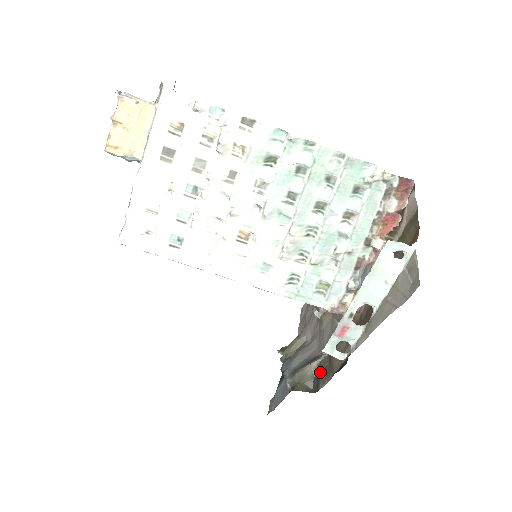
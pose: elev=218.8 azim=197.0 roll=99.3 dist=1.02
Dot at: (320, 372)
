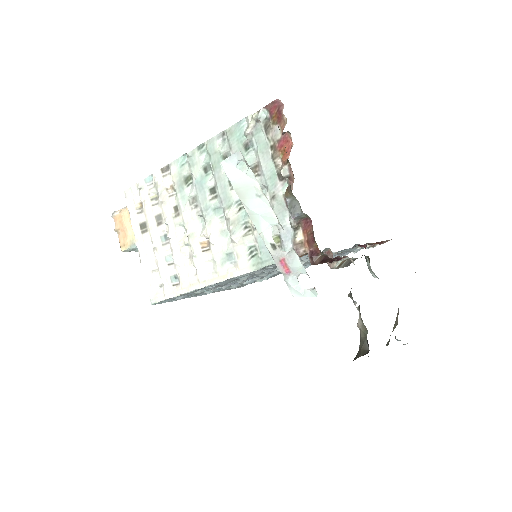
Dot at: occluded
